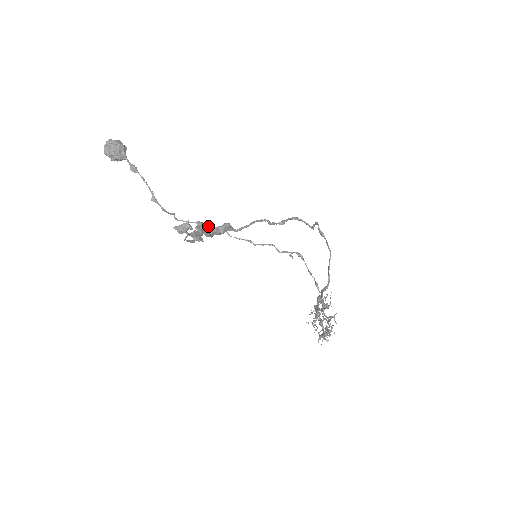
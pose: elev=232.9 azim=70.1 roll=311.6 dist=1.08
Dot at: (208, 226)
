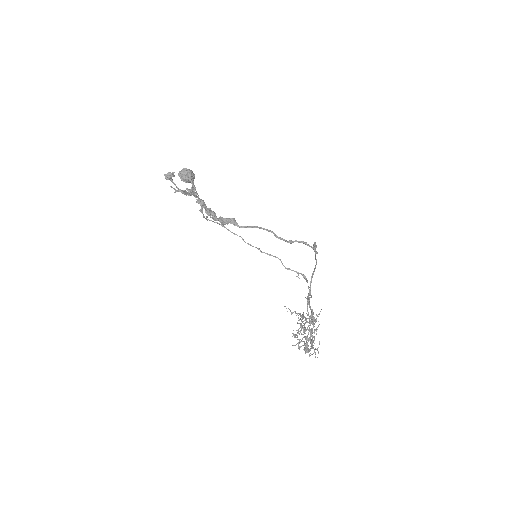
Dot at: (215, 213)
